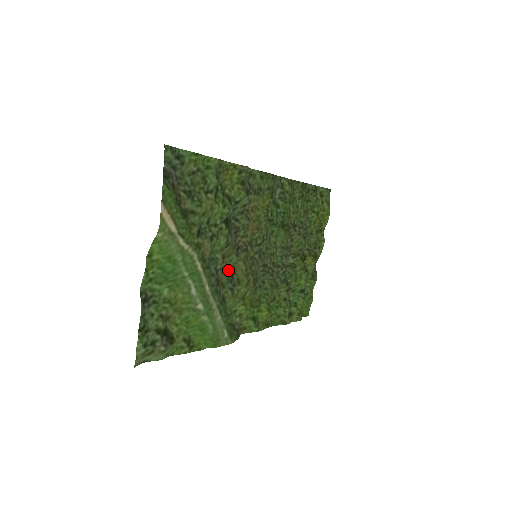
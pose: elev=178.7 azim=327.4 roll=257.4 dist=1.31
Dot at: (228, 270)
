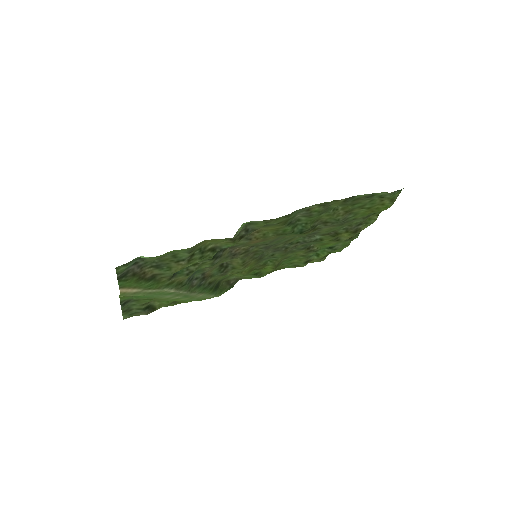
Dot at: (223, 263)
